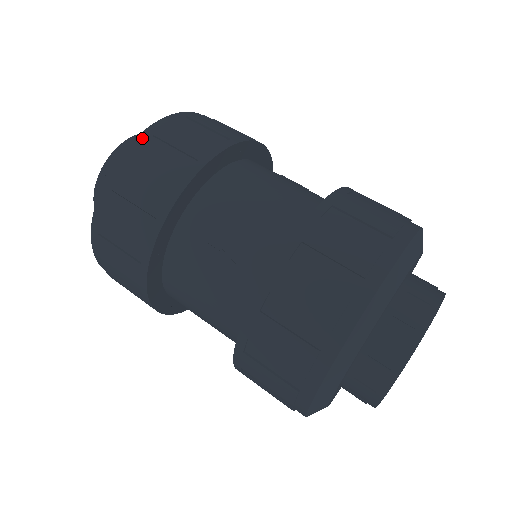
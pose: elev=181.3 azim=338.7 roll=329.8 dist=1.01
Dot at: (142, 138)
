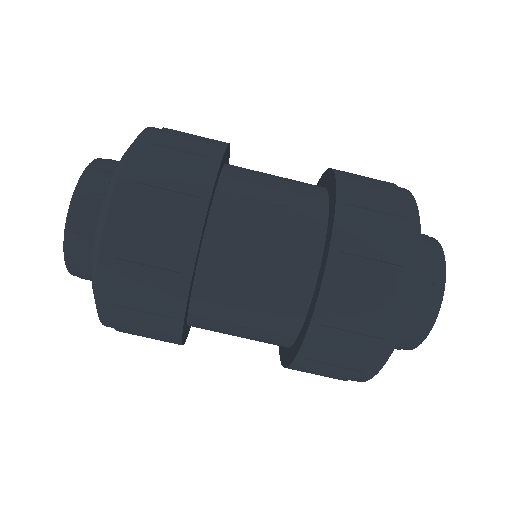
Dot at: (153, 128)
